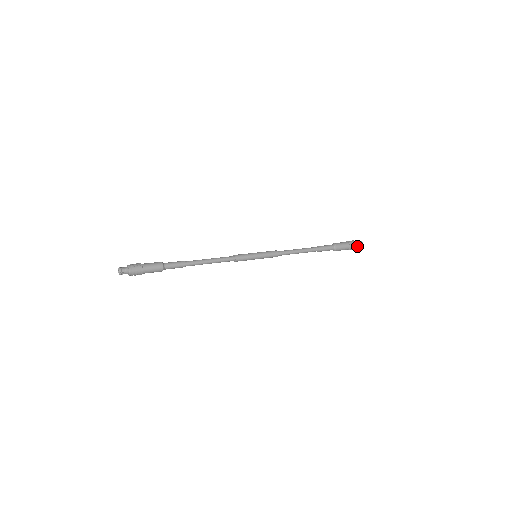
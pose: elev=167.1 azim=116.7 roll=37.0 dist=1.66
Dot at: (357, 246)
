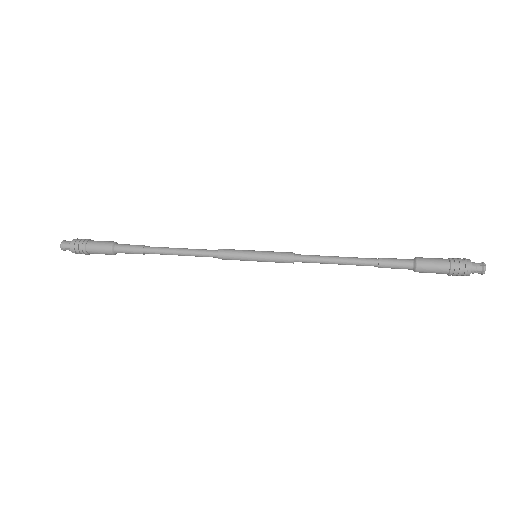
Dot at: (468, 271)
